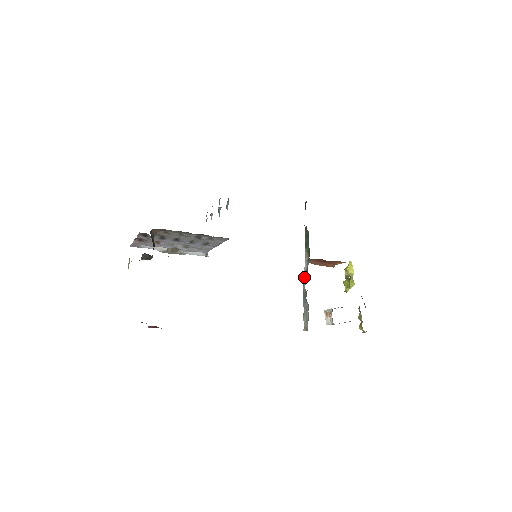
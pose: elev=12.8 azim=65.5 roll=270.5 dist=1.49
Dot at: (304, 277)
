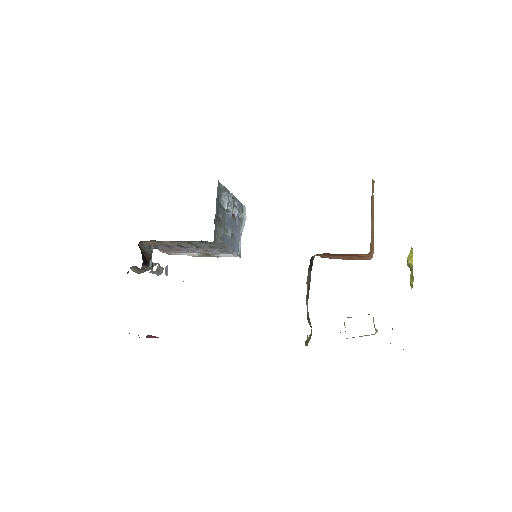
Dot at: (308, 278)
